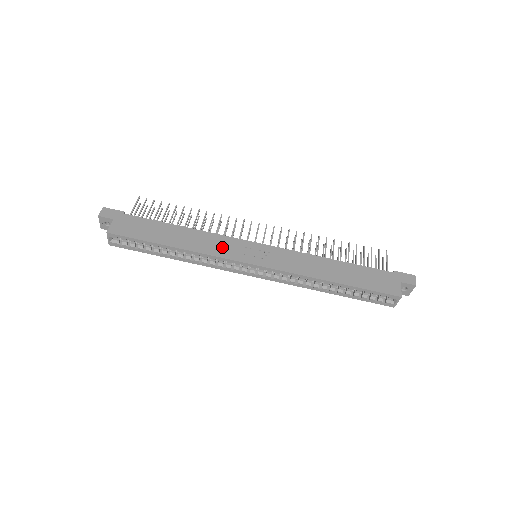
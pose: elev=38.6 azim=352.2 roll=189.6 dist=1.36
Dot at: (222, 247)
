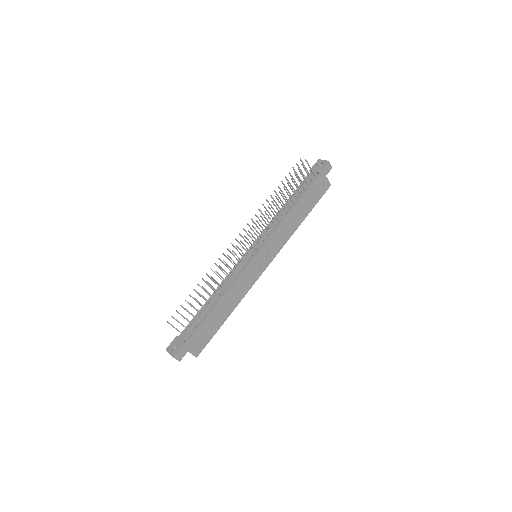
Dot at: (247, 282)
